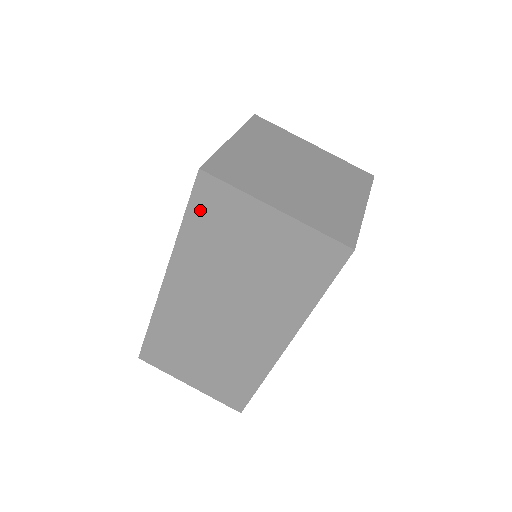
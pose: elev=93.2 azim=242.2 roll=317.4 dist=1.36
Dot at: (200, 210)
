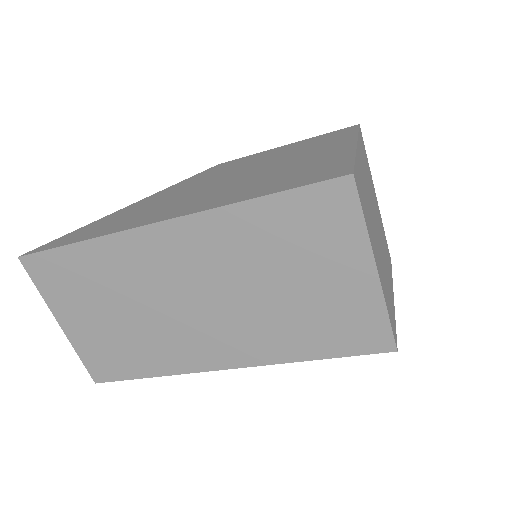
Dot at: (301, 205)
